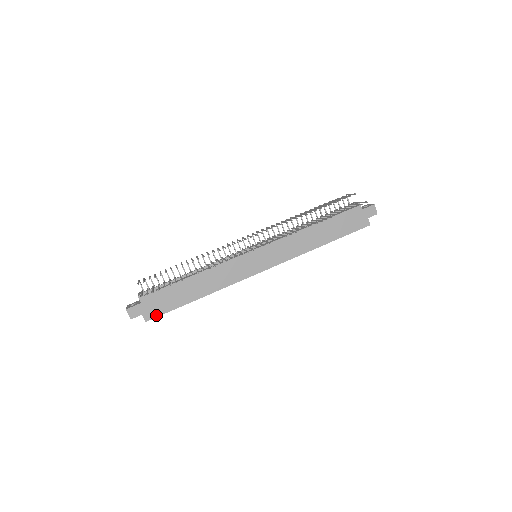
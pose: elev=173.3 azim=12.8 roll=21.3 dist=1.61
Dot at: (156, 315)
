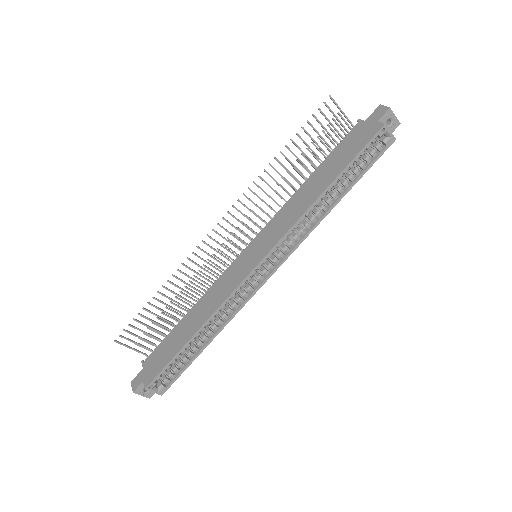
Dot at: (155, 376)
